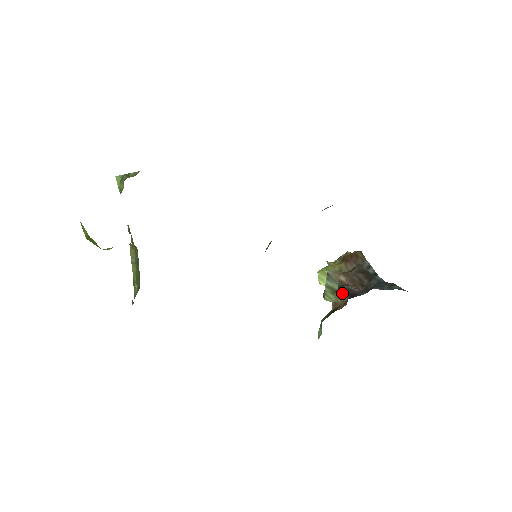
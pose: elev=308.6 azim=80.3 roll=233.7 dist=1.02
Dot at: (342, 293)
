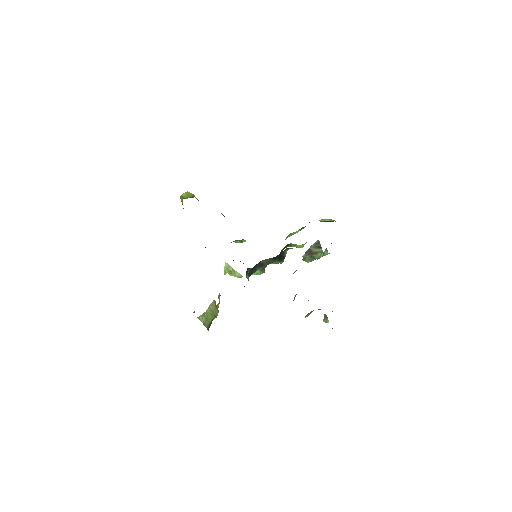
Dot at: occluded
